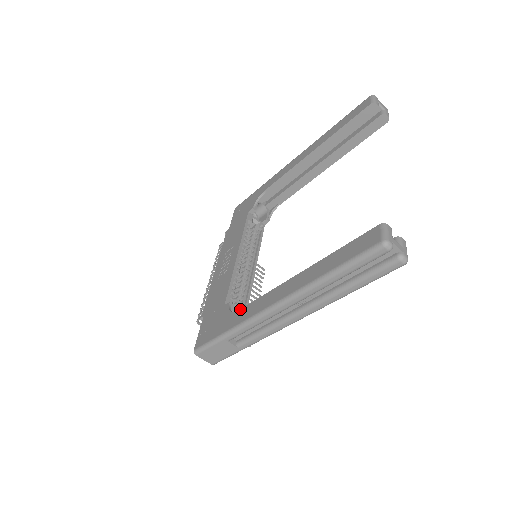
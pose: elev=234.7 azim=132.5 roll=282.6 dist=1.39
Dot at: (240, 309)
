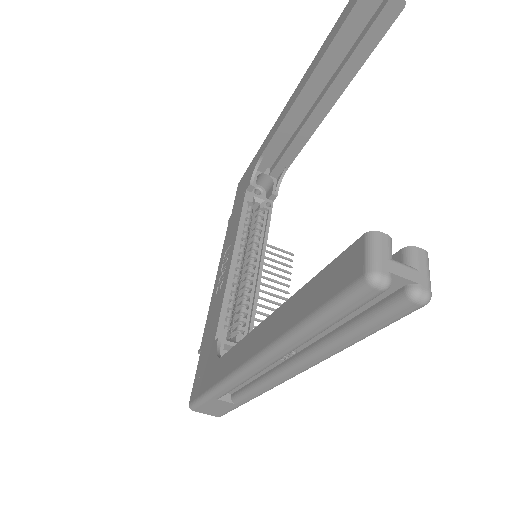
Dot at: (223, 355)
